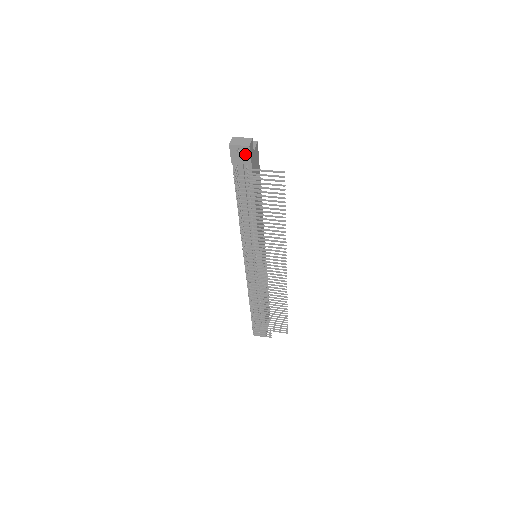
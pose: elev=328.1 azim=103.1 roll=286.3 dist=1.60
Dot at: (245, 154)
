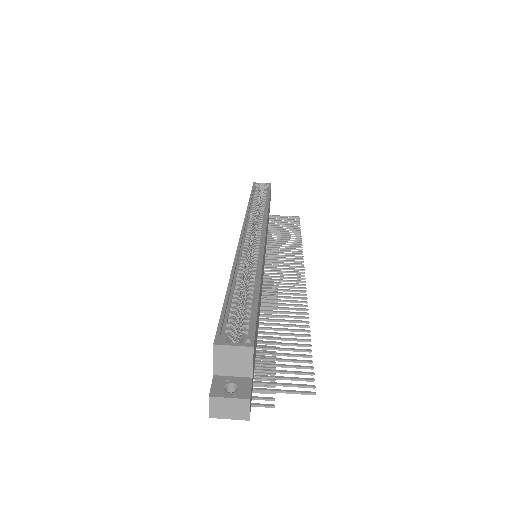
Dot at: occluded
